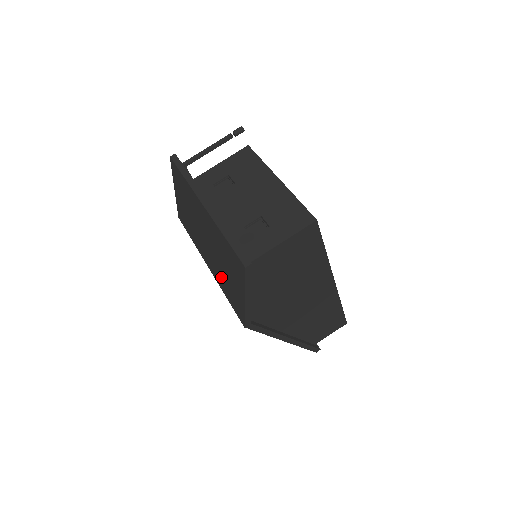
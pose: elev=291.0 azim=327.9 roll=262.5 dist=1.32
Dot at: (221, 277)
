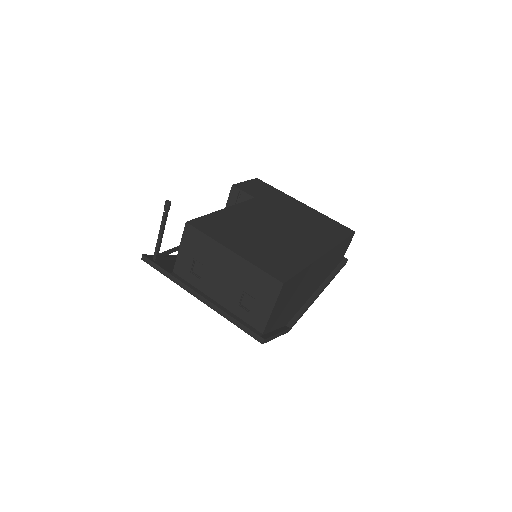
Dot at: occluded
